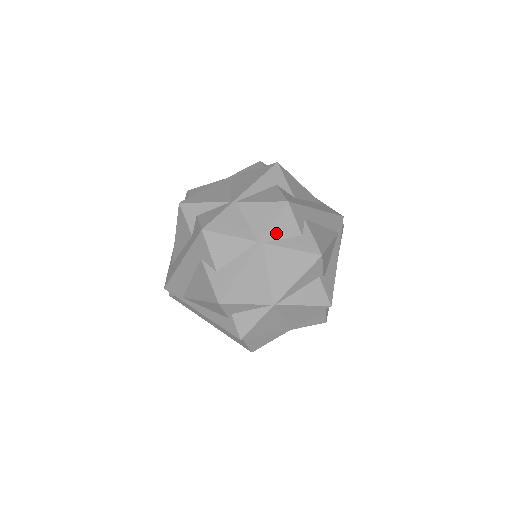
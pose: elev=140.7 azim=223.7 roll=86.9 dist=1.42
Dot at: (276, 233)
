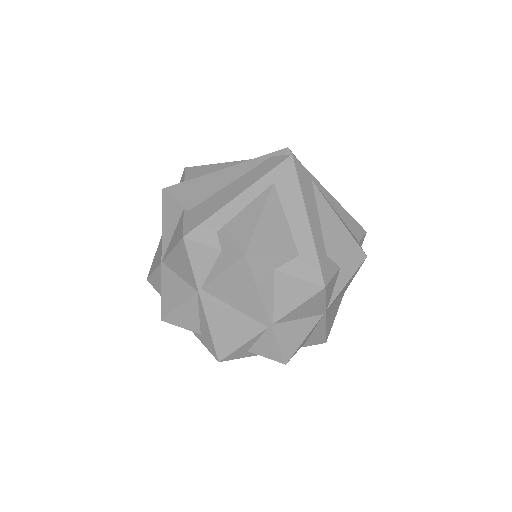
Dot at: (329, 297)
